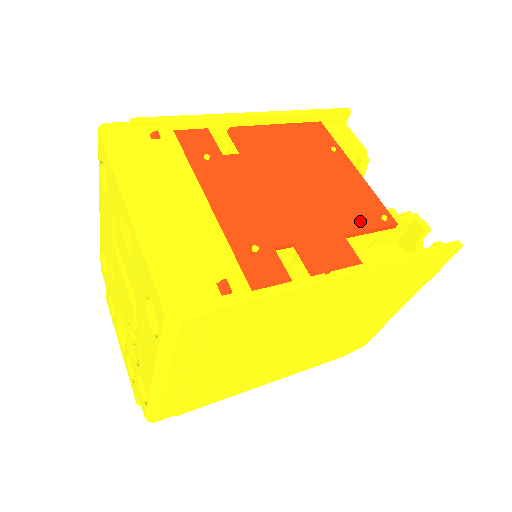
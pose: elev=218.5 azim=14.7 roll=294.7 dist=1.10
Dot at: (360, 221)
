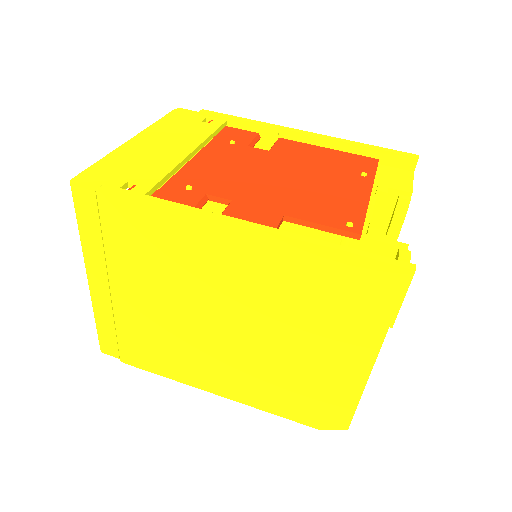
Dot at: (317, 216)
